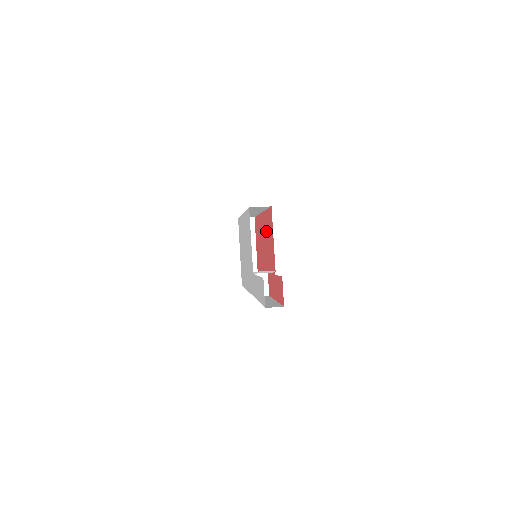
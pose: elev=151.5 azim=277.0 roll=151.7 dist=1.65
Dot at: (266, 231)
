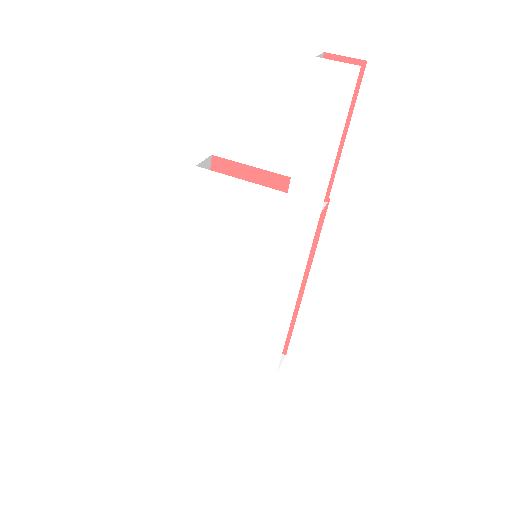
Dot at: occluded
